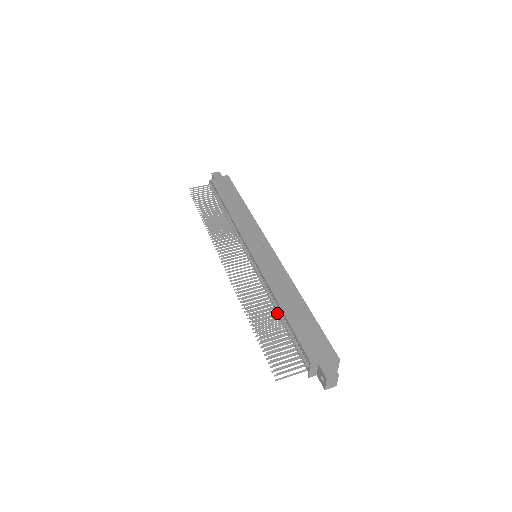
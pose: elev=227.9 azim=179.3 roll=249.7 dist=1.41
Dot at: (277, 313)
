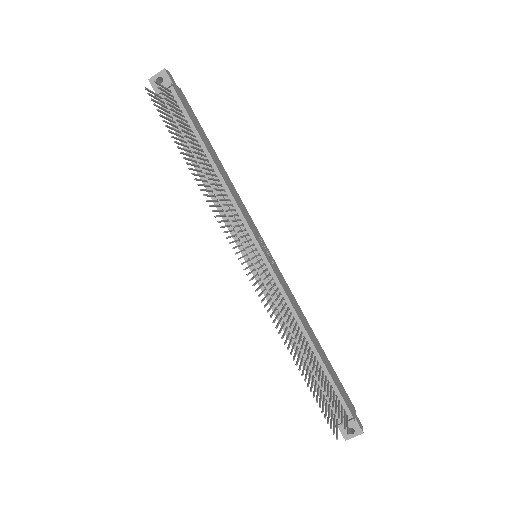
Dot at: (303, 348)
